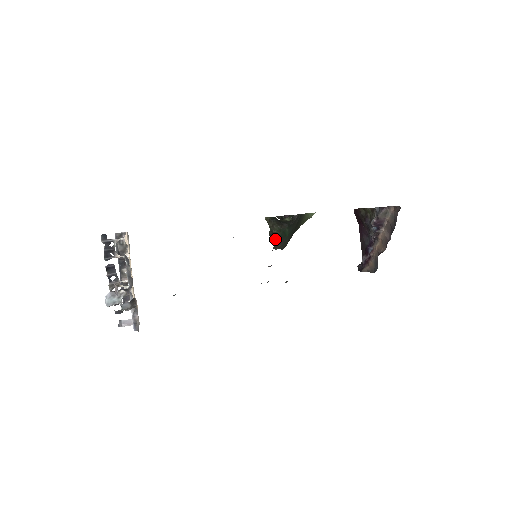
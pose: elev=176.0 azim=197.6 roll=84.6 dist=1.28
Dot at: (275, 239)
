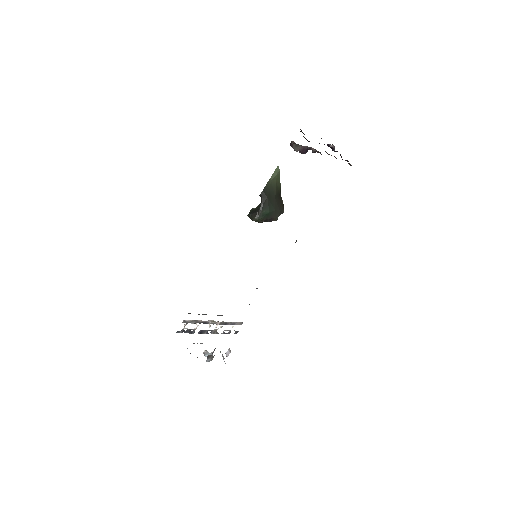
Dot at: (266, 221)
